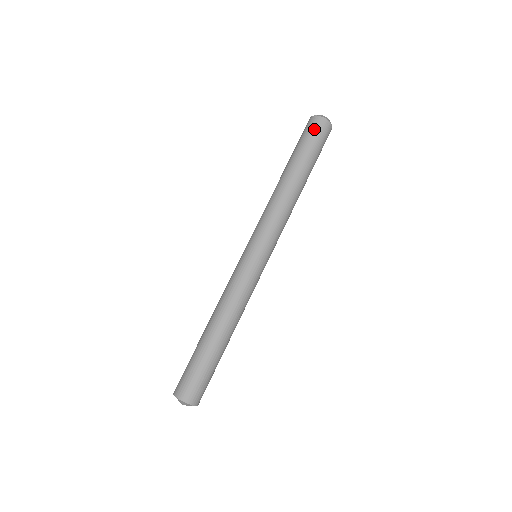
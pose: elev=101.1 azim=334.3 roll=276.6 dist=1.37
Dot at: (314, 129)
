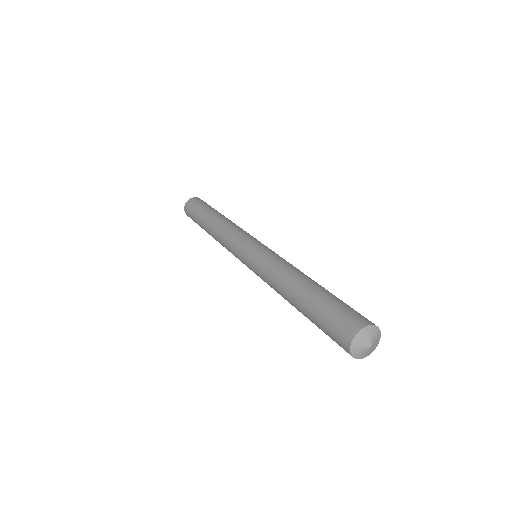
Dot at: (198, 201)
